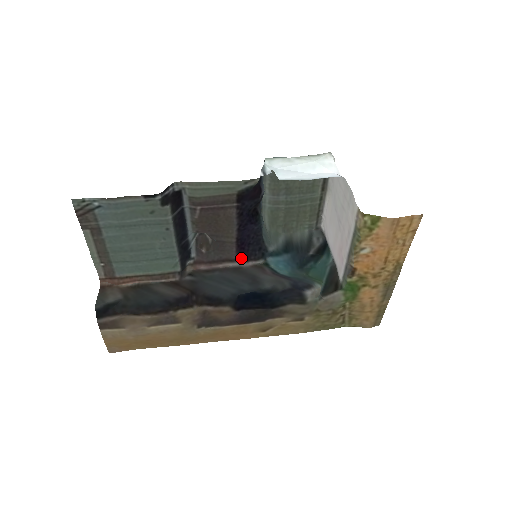
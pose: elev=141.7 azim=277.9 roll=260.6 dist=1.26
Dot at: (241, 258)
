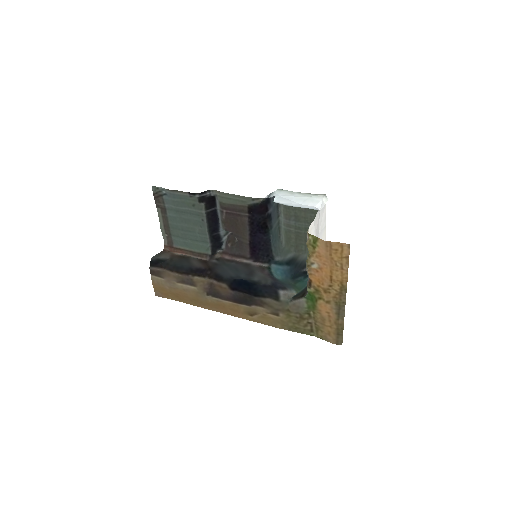
Dot at: (253, 258)
